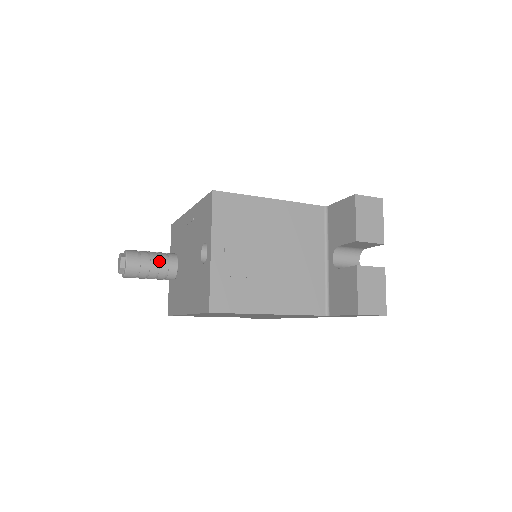
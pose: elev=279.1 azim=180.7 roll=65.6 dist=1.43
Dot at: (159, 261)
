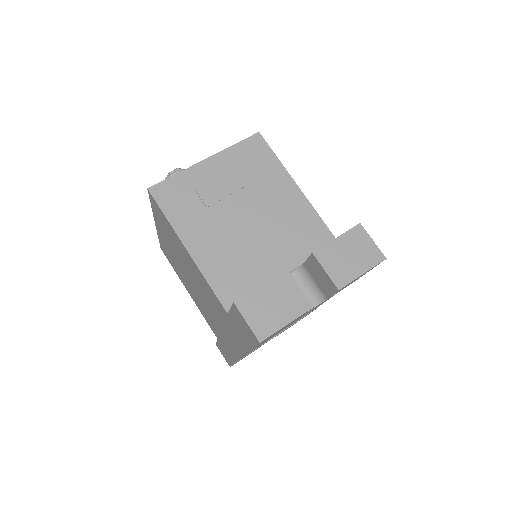
Dot at: occluded
